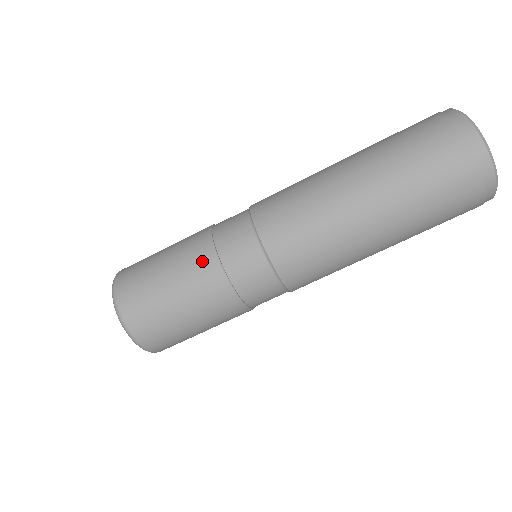
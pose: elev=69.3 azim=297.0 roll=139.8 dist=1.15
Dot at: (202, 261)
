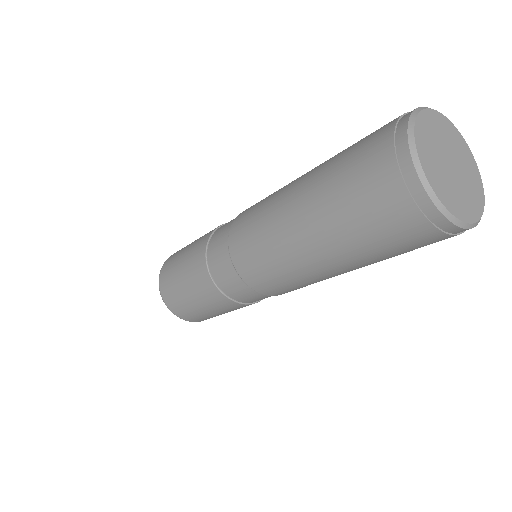
Dot at: (217, 299)
